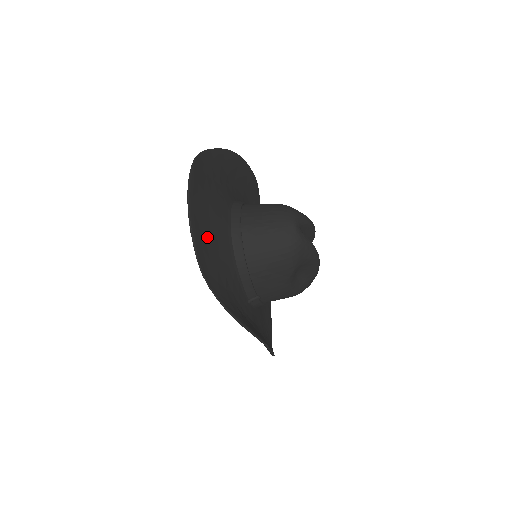
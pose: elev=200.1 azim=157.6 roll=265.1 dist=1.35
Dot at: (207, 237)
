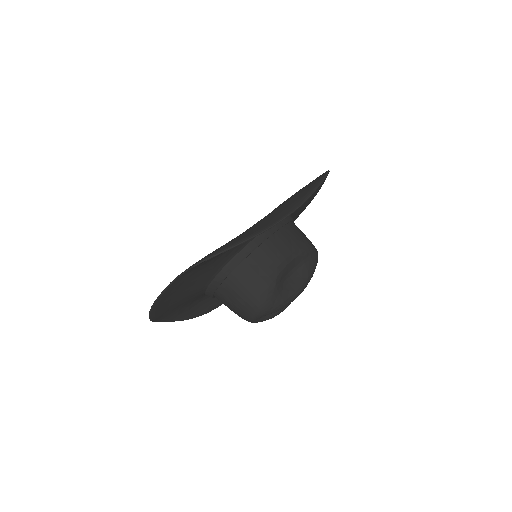
Dot at: (171, 307)
